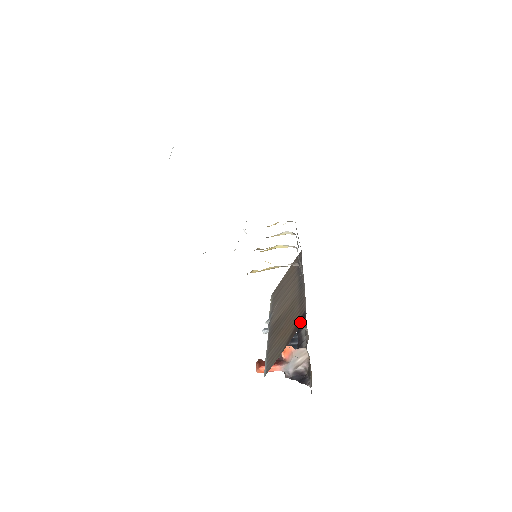
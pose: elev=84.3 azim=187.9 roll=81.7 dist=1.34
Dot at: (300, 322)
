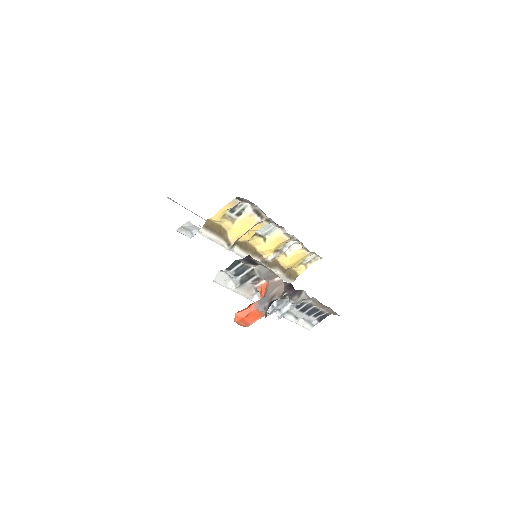
Dot at: occluded
